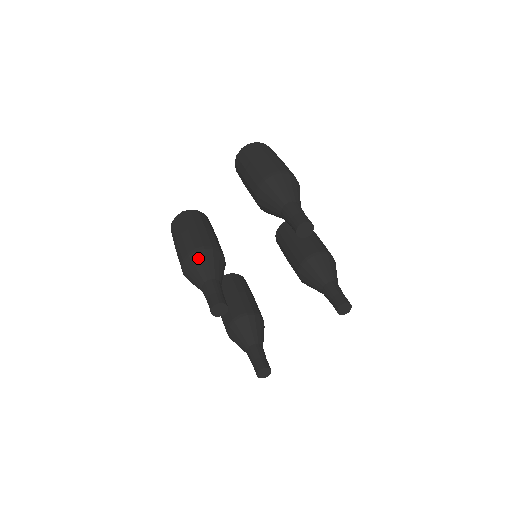
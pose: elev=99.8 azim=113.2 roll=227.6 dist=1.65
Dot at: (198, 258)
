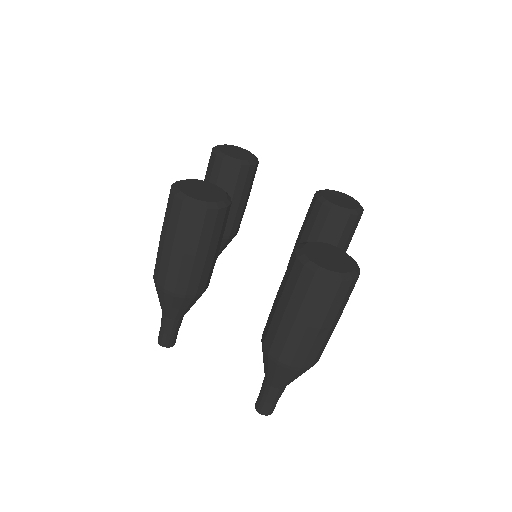
Dot at: (172, 302)
